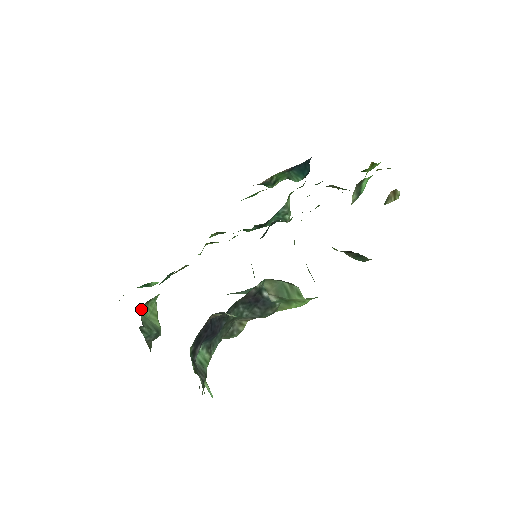
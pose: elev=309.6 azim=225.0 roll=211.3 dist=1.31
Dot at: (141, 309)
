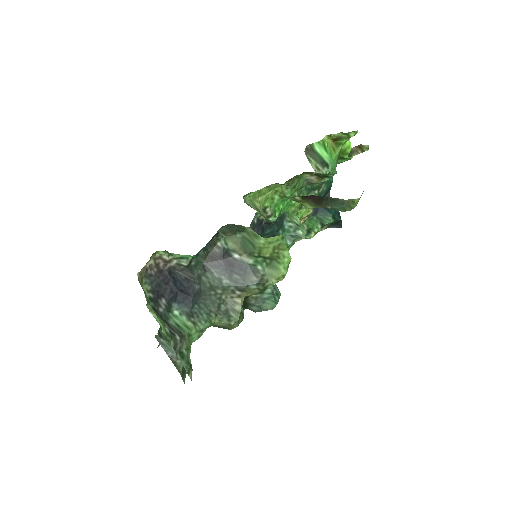
Dot at: occluded
